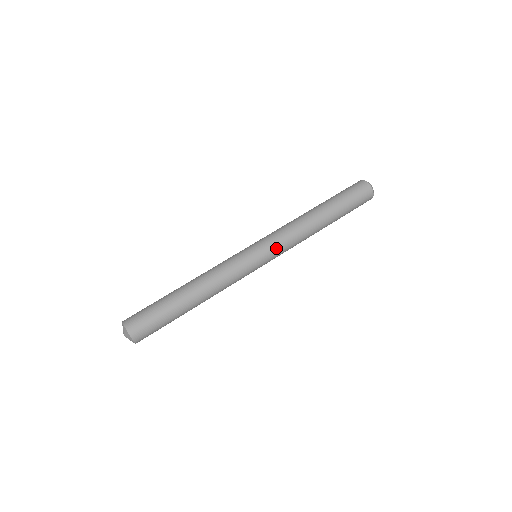
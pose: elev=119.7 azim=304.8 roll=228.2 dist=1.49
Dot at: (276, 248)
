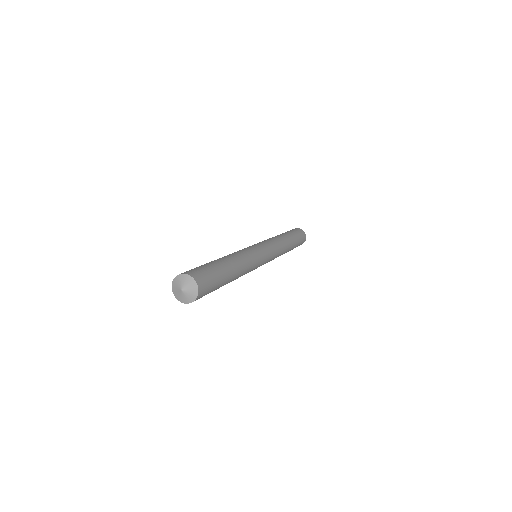
Dot at: (261, 242)
